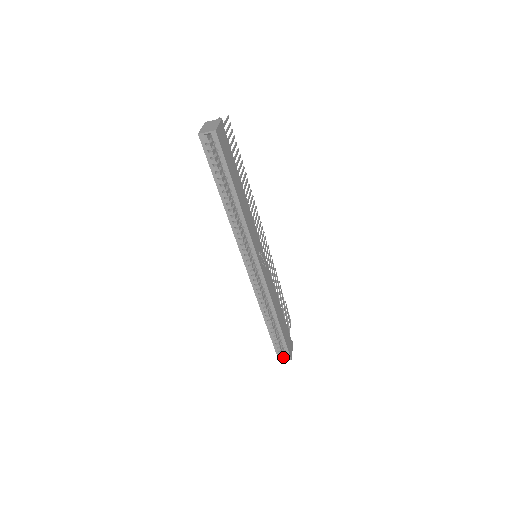
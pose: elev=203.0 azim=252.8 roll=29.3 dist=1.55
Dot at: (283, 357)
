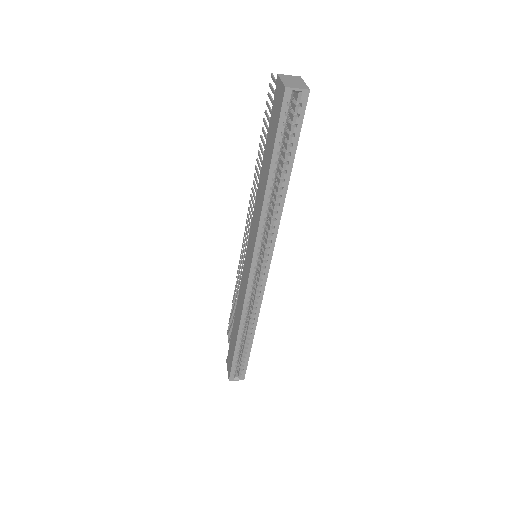
Dot at: (235, 377)
